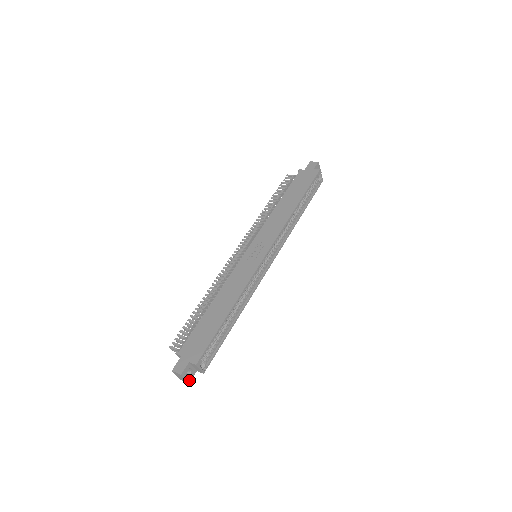
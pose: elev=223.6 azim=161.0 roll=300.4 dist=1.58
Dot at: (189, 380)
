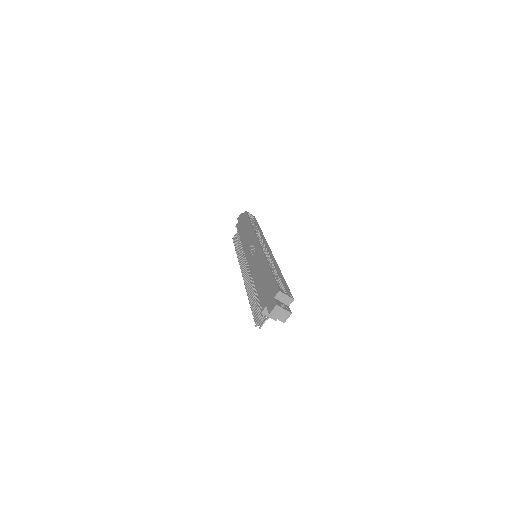
Dot at: (289, 311)
